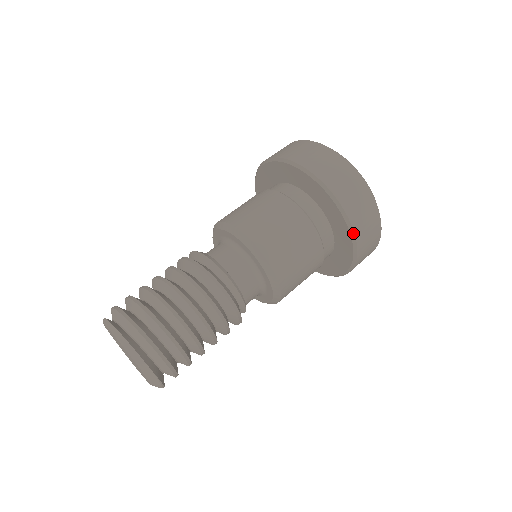
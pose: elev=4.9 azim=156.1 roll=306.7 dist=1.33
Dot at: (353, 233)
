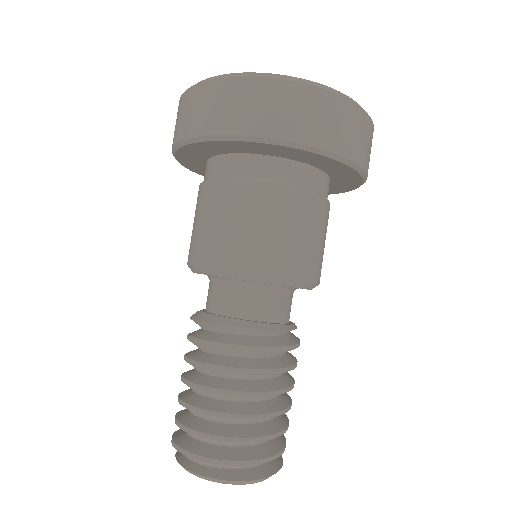
Dot at: occluded
